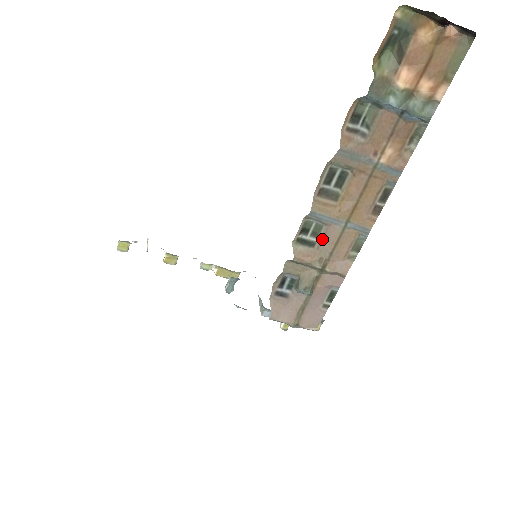
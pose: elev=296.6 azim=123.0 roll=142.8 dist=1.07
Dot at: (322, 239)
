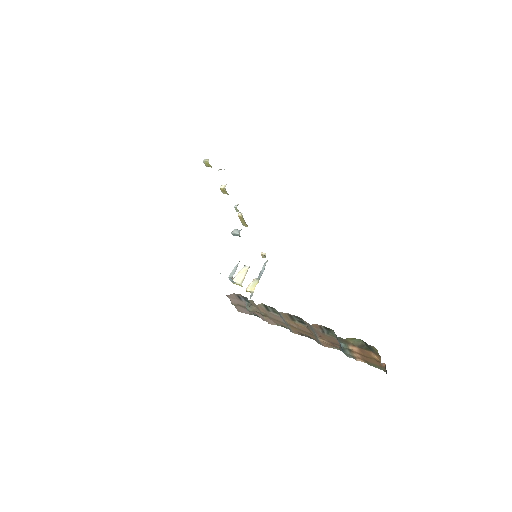
Dot at: (274, 314)
